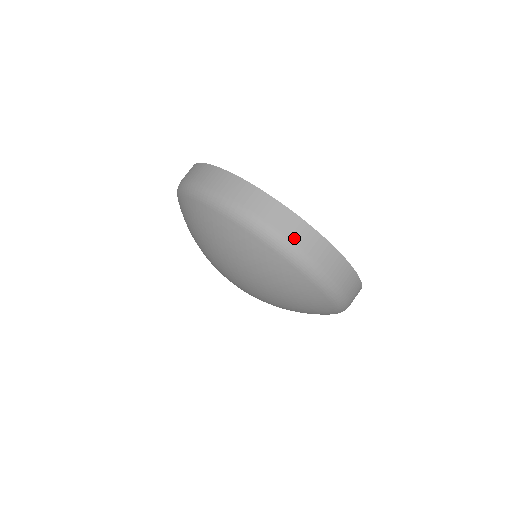
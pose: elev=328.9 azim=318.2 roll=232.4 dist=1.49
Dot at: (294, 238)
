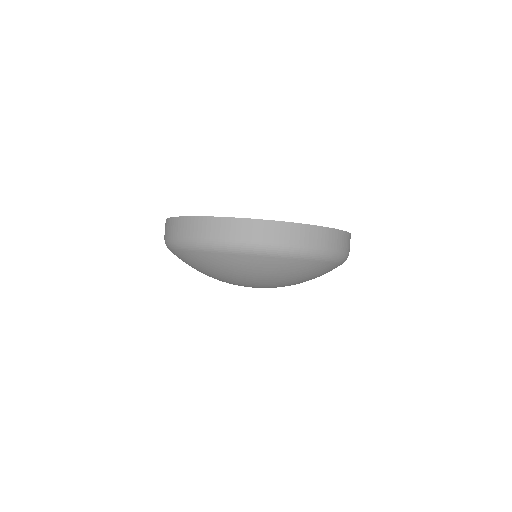
Dot at: (192, 233)
